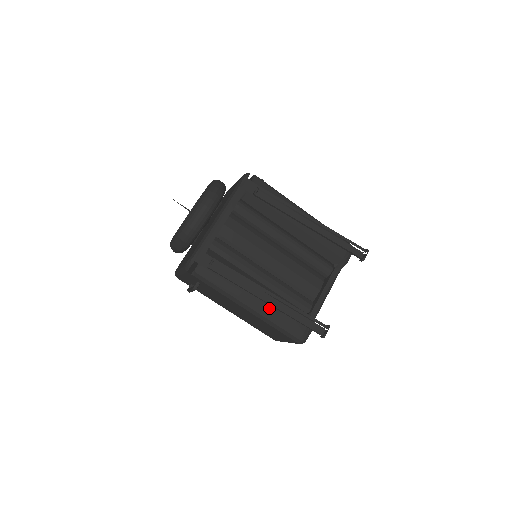
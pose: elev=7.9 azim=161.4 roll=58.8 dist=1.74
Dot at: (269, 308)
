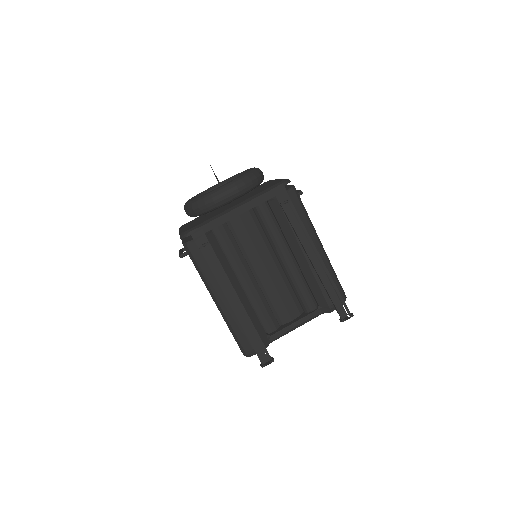
Dot at: occluded
